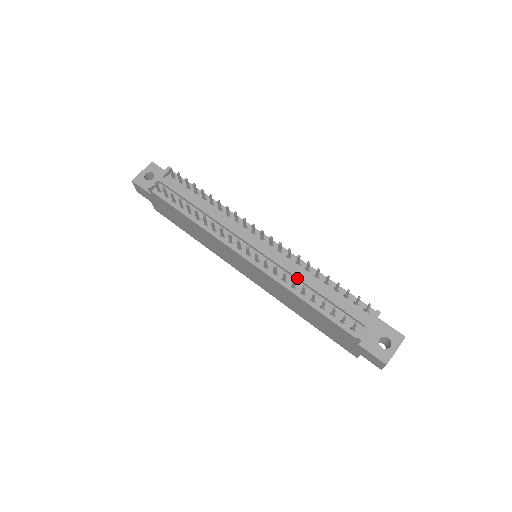
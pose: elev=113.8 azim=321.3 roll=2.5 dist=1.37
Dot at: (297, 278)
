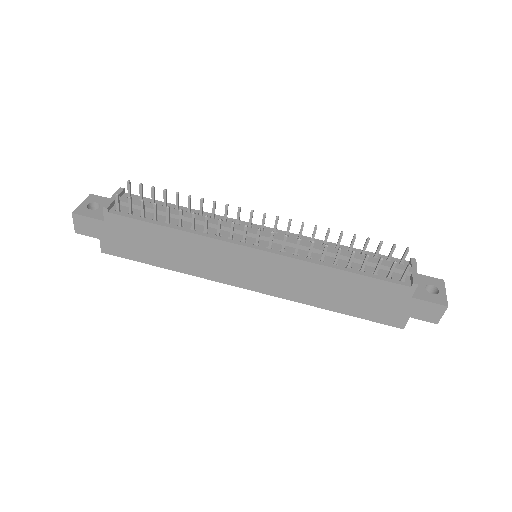
Dot at: (321, 251)
